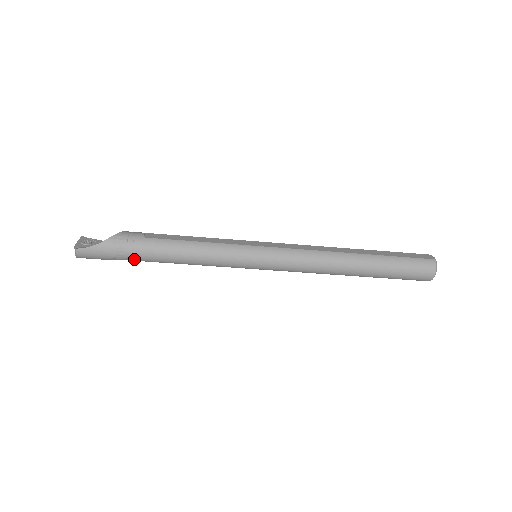
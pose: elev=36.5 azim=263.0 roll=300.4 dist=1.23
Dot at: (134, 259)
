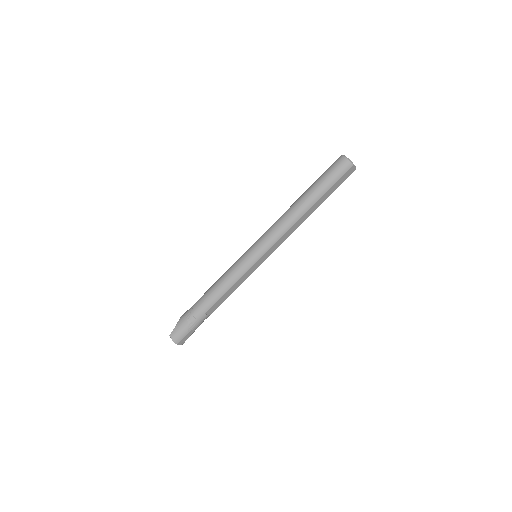
Dot at: (198, 315)
